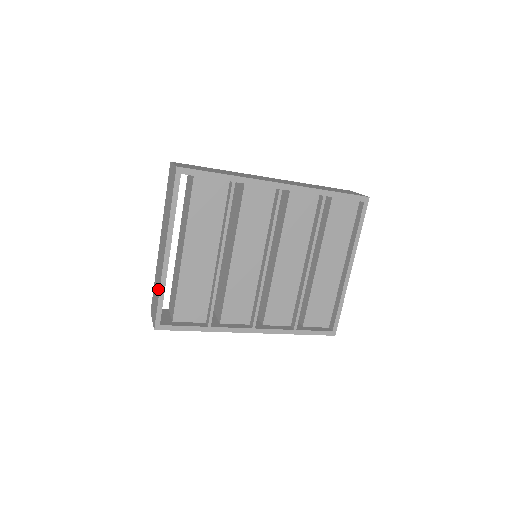
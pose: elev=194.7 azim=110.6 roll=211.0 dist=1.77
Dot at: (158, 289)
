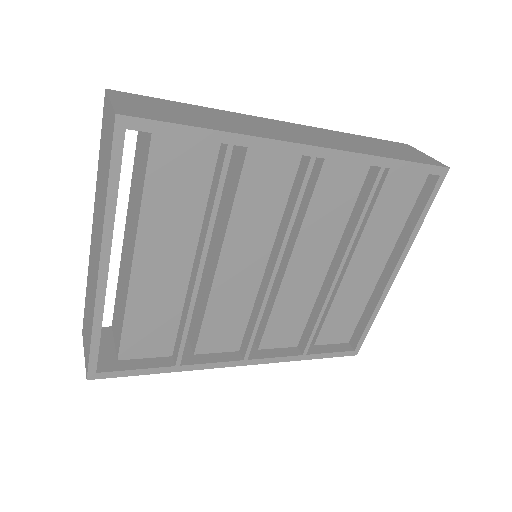
Dot at: (90, 320)
